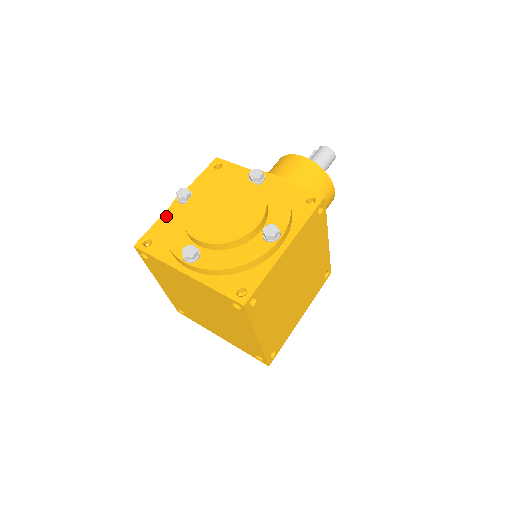
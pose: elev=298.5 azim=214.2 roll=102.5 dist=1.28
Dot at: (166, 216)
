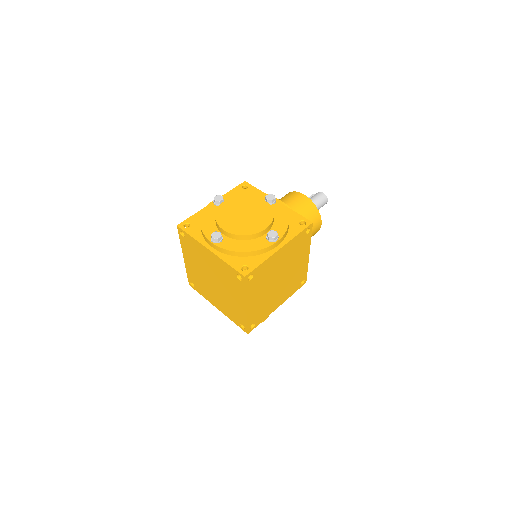
Dot at: (204, 211)
